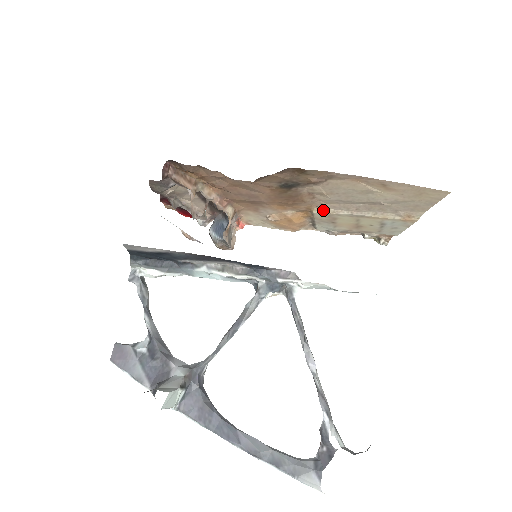
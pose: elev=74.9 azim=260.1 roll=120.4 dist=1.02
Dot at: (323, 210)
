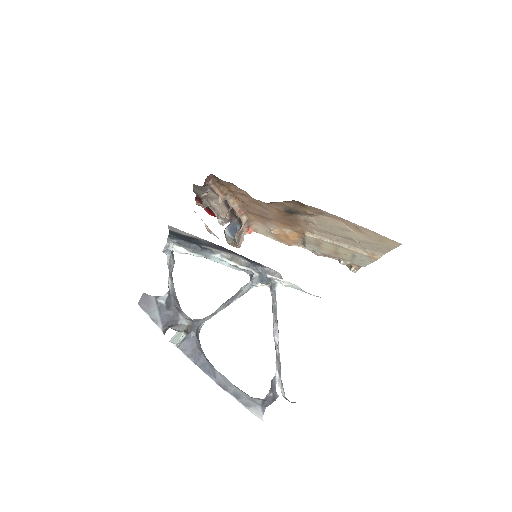
Dot at: (313, 235)
